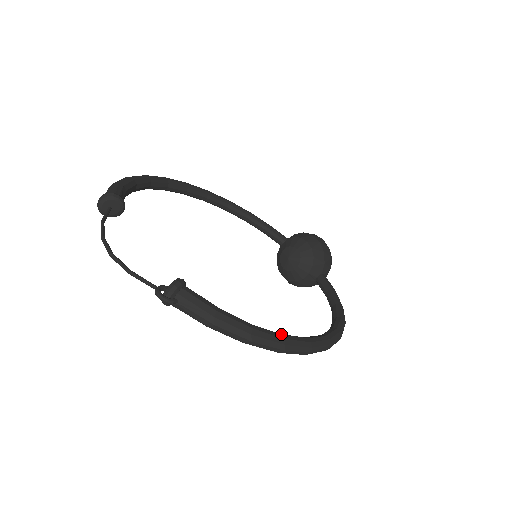
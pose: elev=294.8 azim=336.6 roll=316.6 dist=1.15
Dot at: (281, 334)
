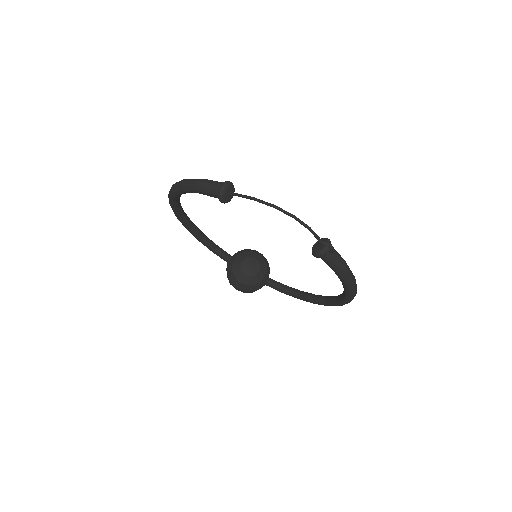
Dot at: occluded
